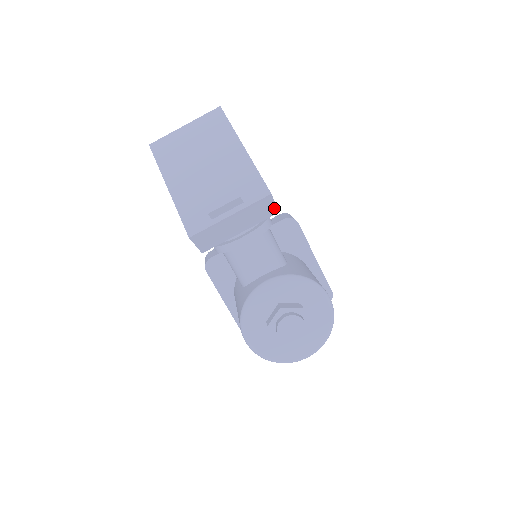
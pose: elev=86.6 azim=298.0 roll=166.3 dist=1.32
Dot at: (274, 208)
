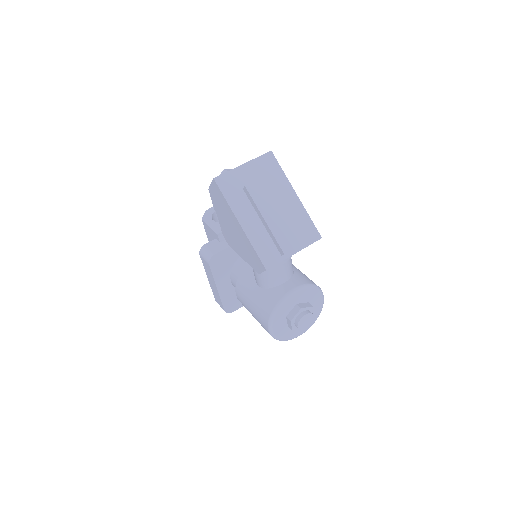
Dot at: occluded
